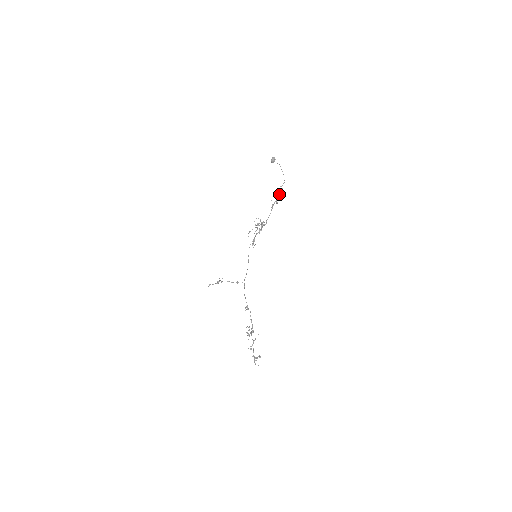
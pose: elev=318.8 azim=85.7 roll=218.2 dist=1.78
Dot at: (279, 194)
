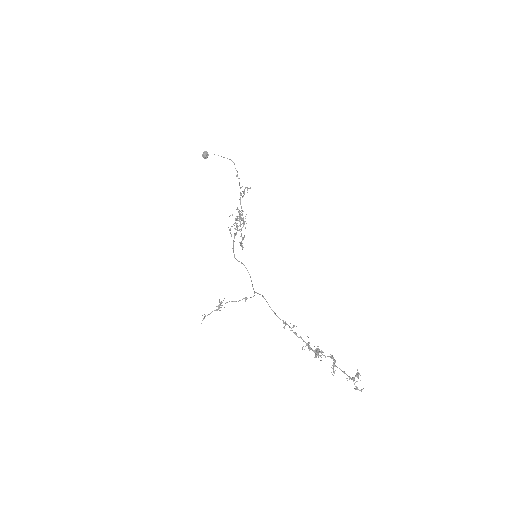
Dot at: (239, 184)
